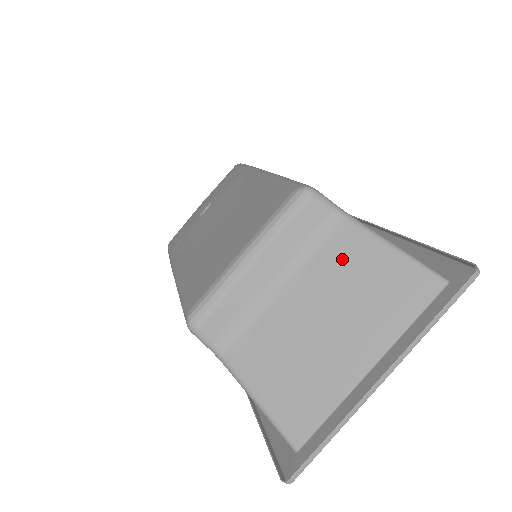
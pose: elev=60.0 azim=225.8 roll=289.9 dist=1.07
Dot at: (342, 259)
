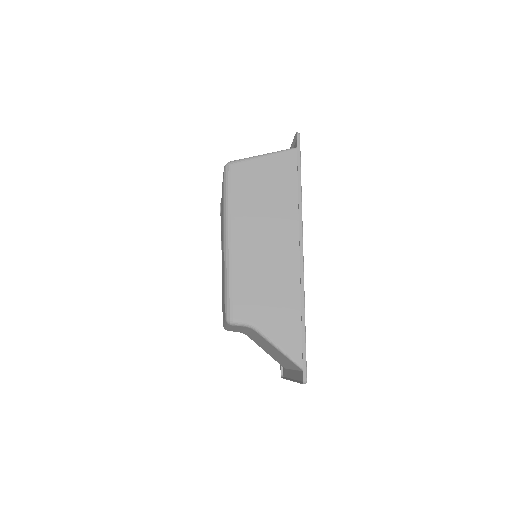
Dot at: (262, 340)
